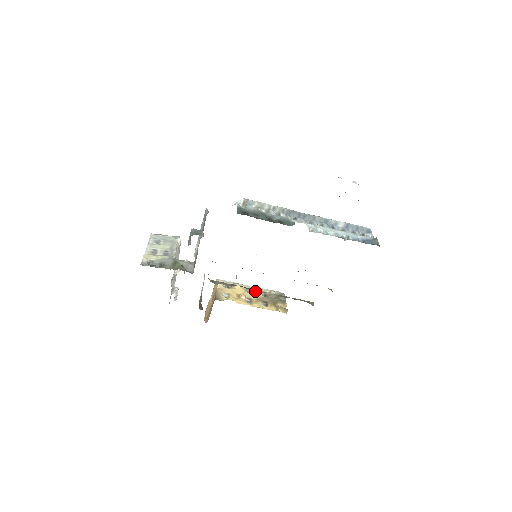
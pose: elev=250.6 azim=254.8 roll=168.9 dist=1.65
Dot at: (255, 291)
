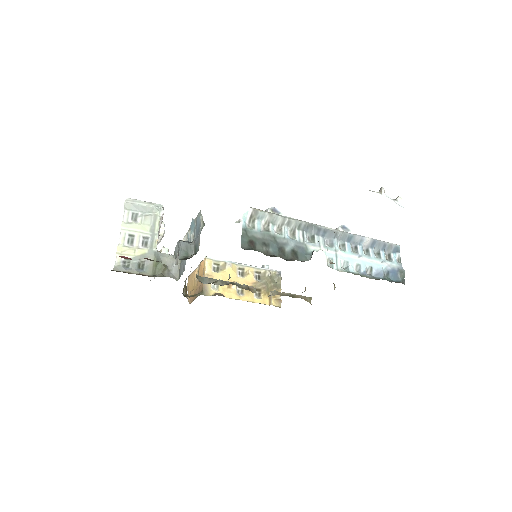
Dot at: (248, 273)
